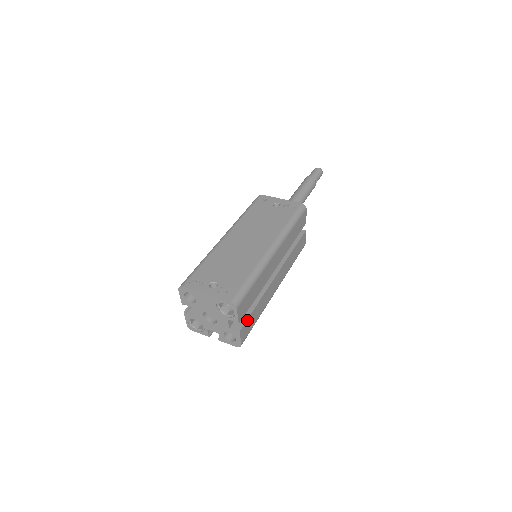
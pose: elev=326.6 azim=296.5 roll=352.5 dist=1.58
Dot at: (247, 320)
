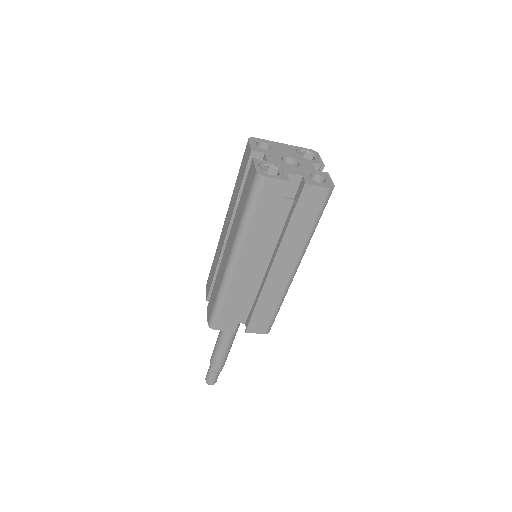
Dot at: occluded
